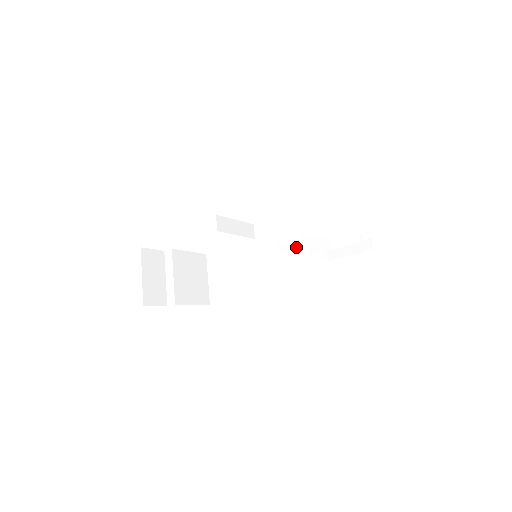
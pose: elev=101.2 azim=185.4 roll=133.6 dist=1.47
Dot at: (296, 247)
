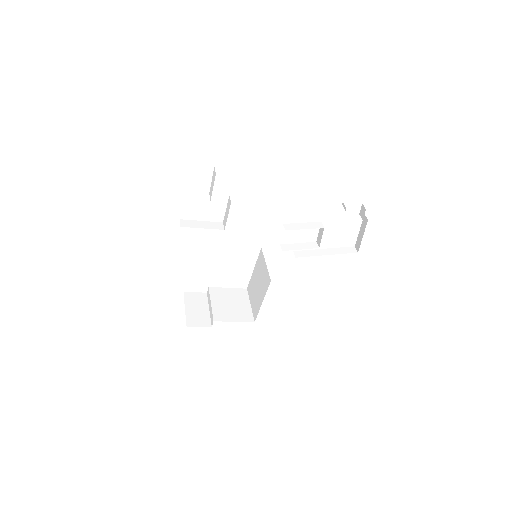
Dot at: (303, 245)
